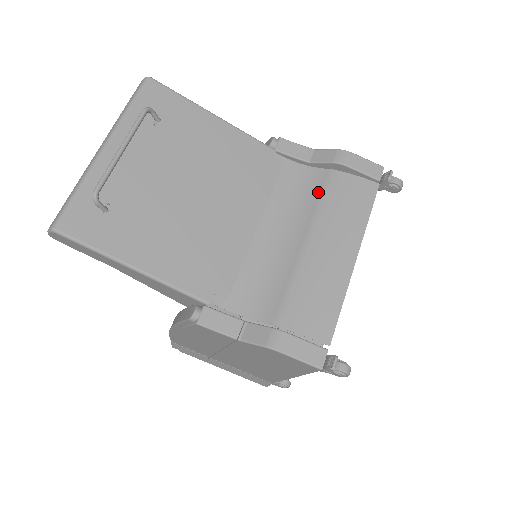
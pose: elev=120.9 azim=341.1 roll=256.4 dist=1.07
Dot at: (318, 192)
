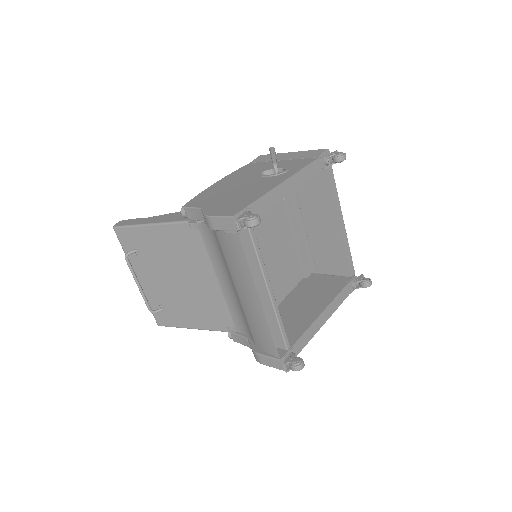
Dot at: (221, 250)
